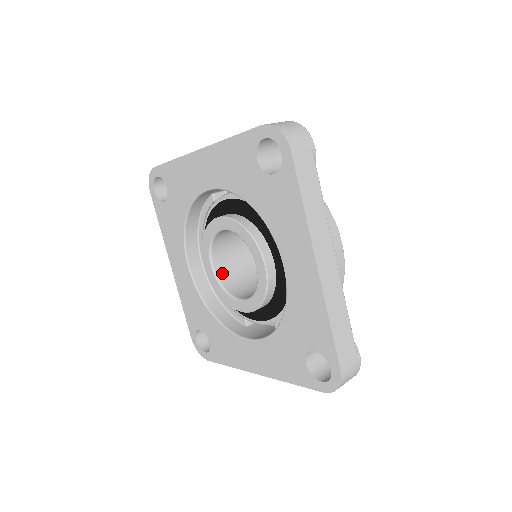
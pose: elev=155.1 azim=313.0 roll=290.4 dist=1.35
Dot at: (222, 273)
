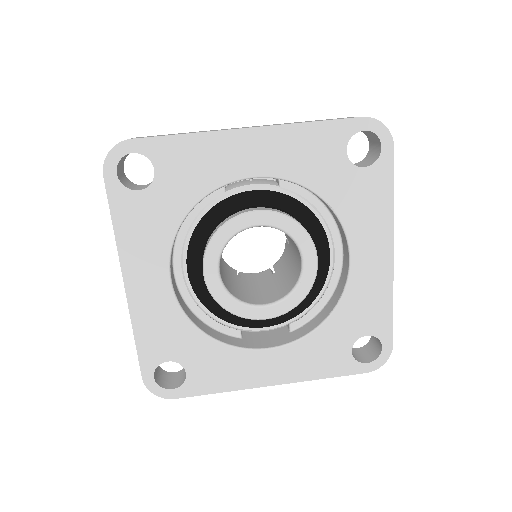
Dot at: (223, 280)
